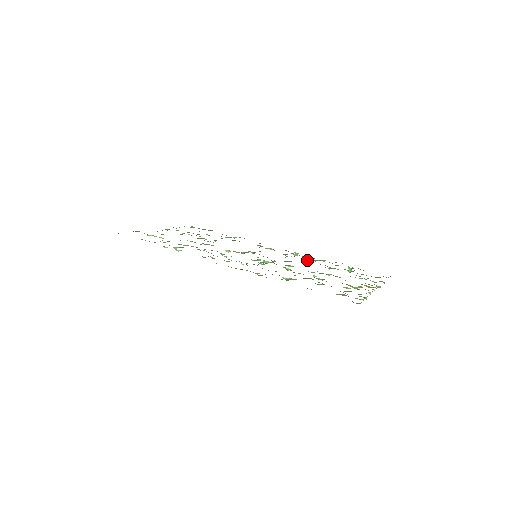
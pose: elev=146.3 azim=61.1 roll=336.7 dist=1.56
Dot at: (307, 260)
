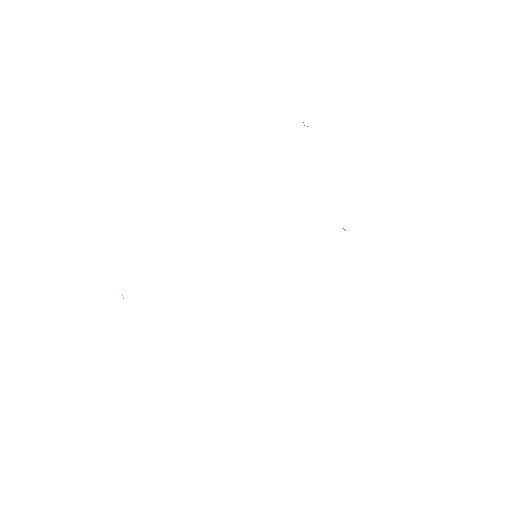
Dot at: occluded
